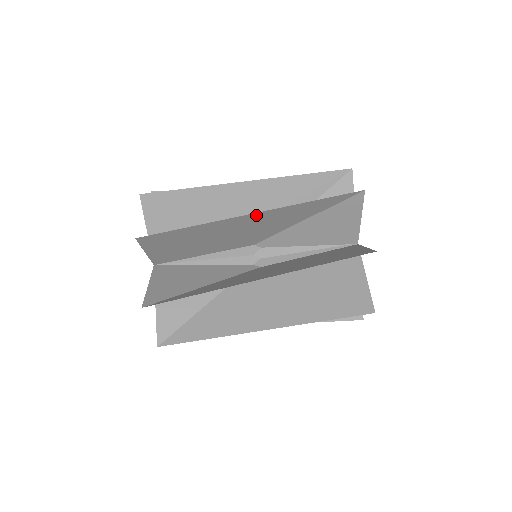
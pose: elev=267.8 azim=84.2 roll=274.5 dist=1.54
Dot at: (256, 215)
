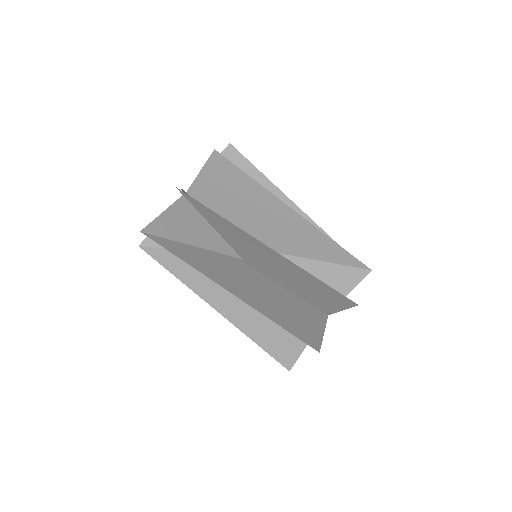
Dot at: (296, 217)
